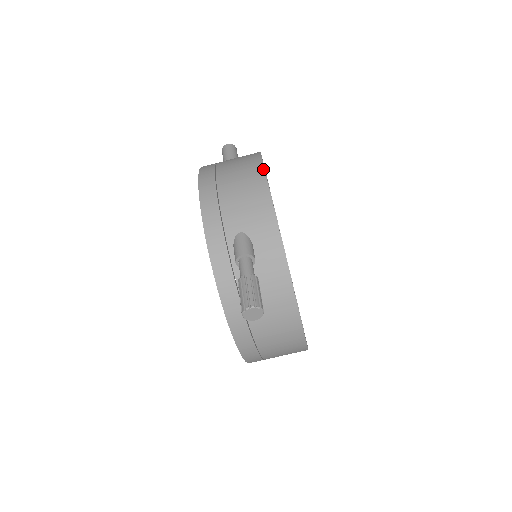
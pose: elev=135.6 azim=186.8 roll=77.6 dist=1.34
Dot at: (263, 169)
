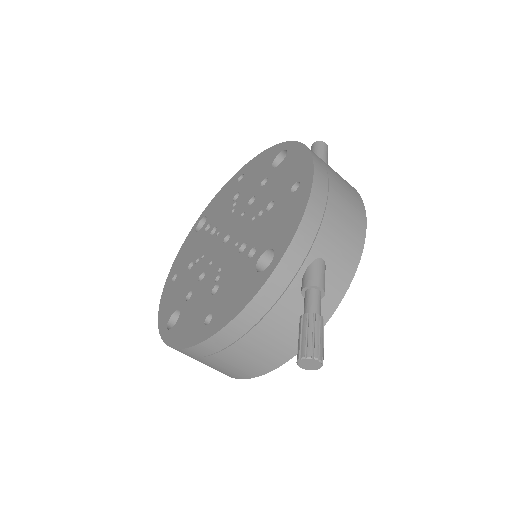
Dot at: occluded
